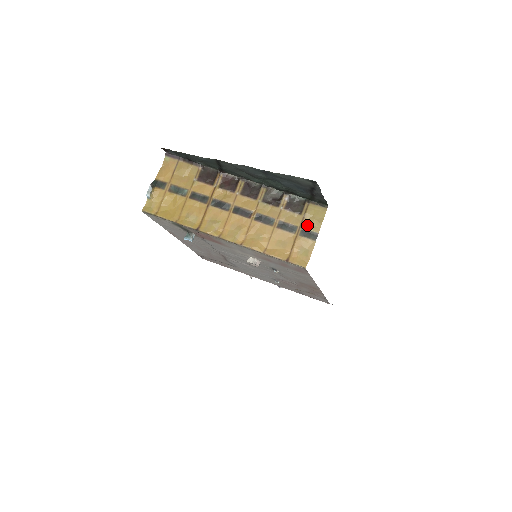
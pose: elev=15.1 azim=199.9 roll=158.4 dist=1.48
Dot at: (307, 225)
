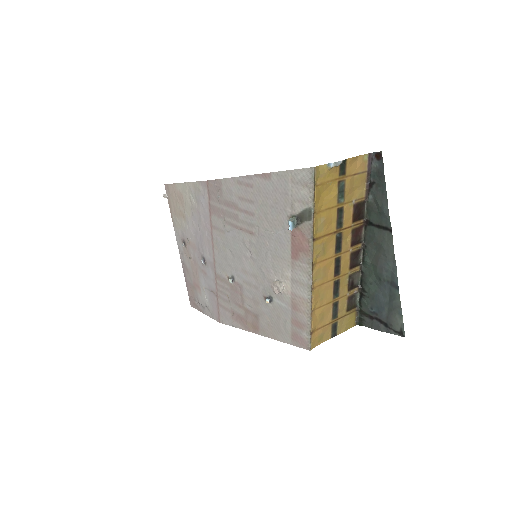
Dot at: (341, 323)
